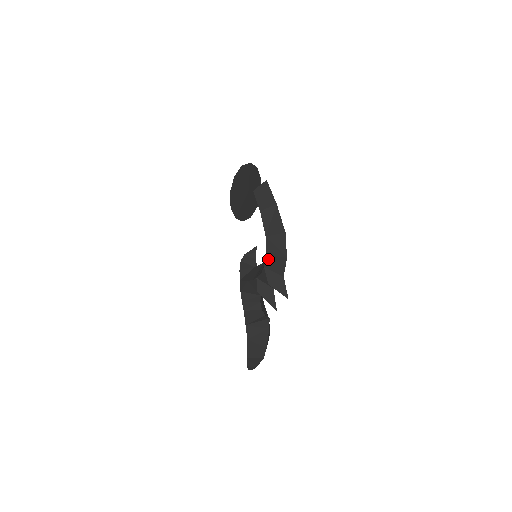
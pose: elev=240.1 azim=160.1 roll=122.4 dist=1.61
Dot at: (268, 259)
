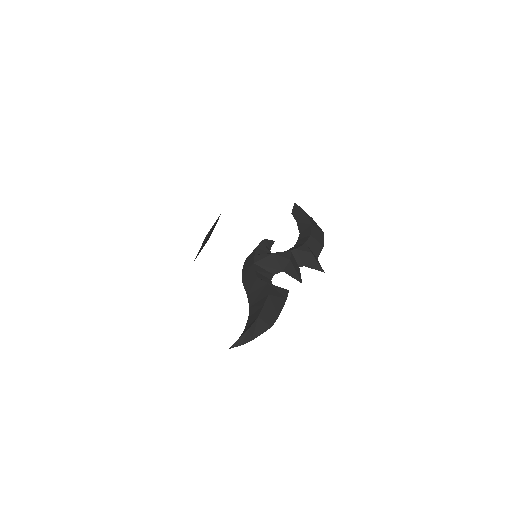
Dot at: (311, 239)
